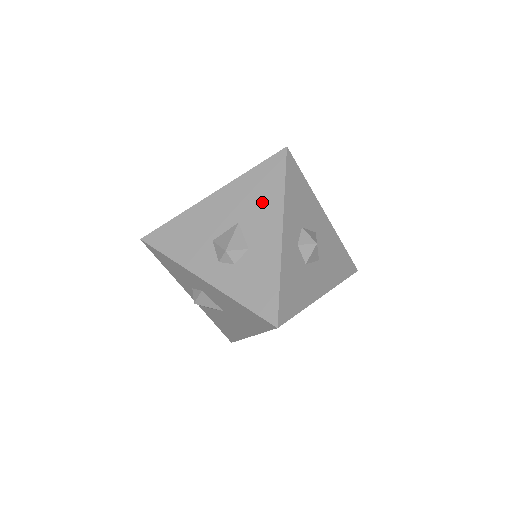
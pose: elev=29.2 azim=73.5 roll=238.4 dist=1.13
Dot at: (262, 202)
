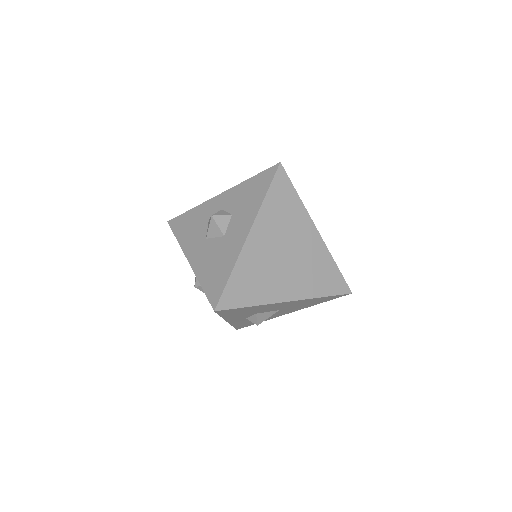
Dot at: (303, 306)
